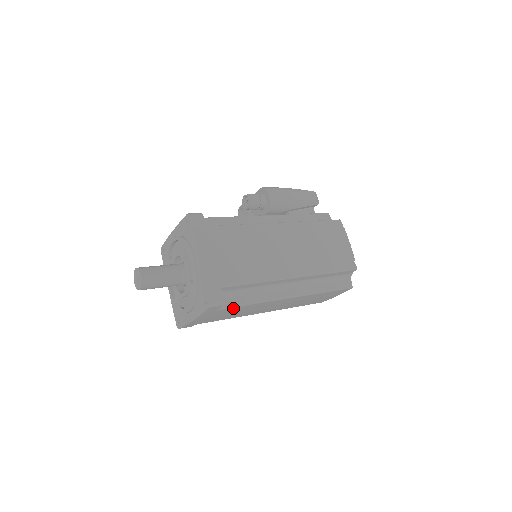
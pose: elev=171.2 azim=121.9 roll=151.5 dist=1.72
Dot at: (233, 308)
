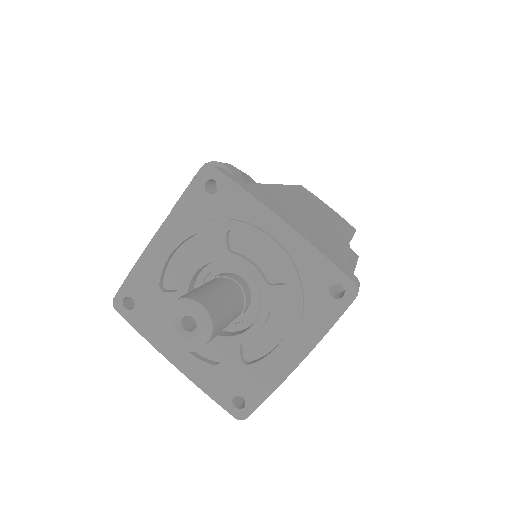
Dot at: occluded
